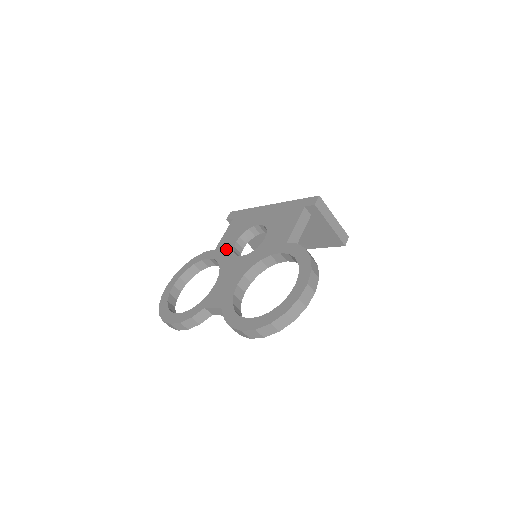
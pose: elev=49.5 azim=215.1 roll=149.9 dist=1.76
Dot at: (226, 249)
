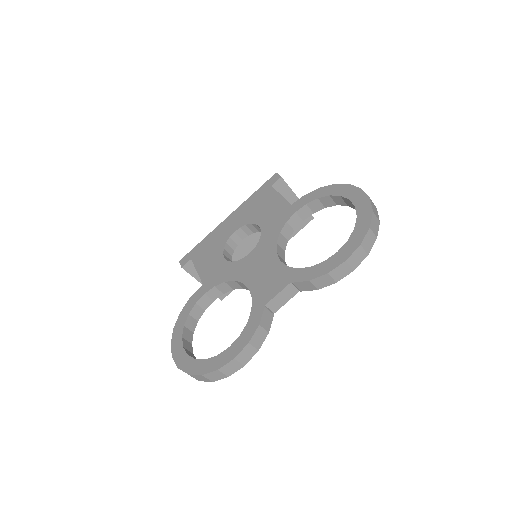
Dot at: (219, 270)
